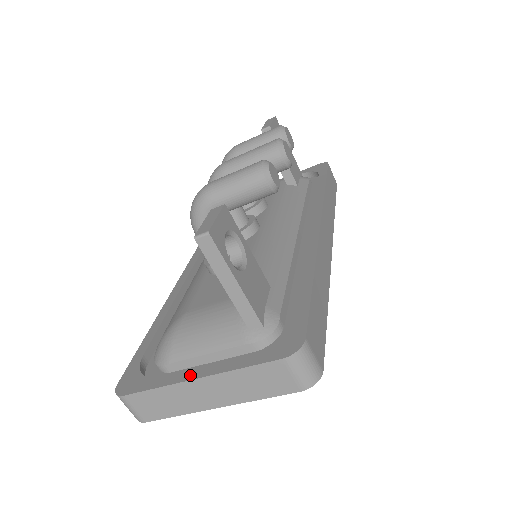
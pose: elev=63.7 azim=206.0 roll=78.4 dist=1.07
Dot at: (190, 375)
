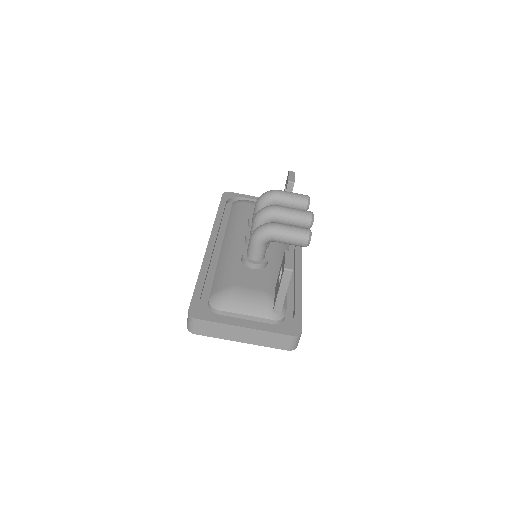
Dot at: (240, 324)
